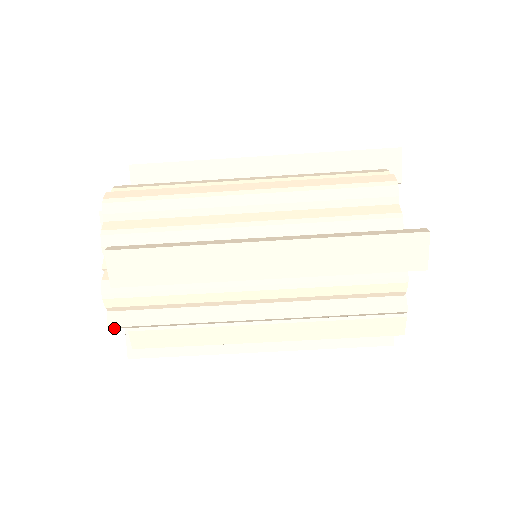
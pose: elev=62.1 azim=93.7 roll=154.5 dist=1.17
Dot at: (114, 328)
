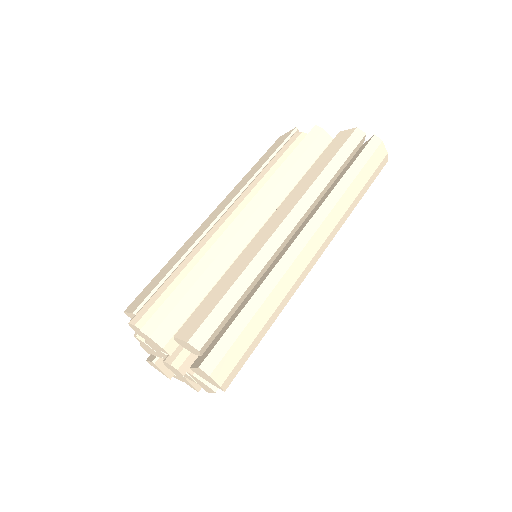
Dot at: (151, 332)
